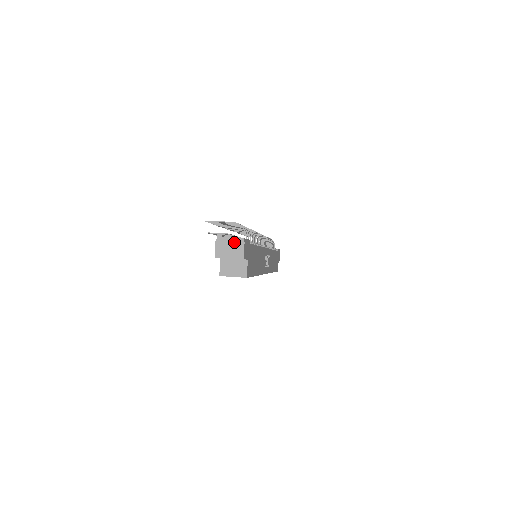
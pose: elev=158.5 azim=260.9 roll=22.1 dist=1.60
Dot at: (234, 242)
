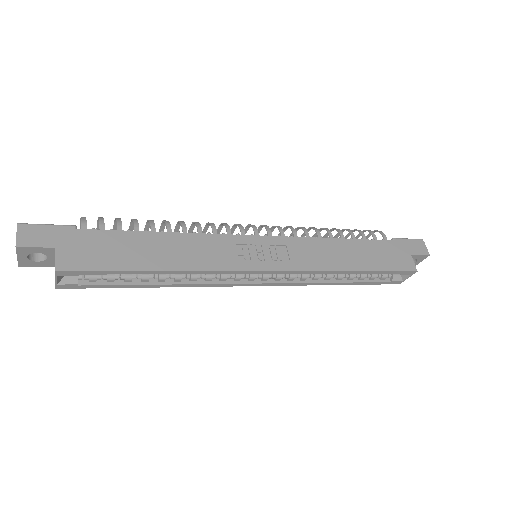
Dot at: occluded
